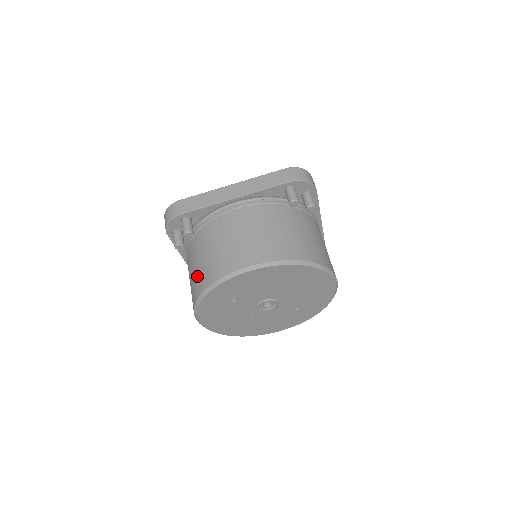
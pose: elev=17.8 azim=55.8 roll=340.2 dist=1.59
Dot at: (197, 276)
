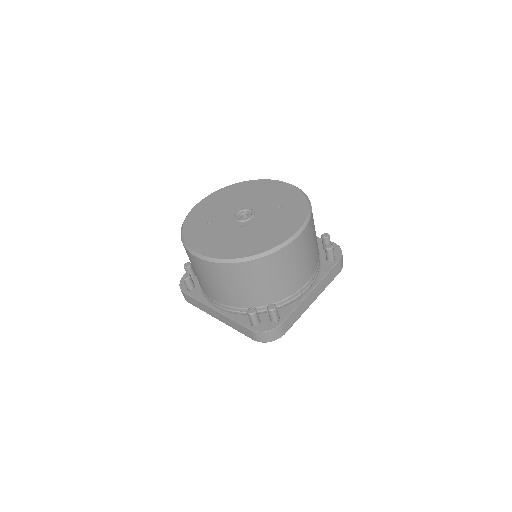
Dot at: occluded
